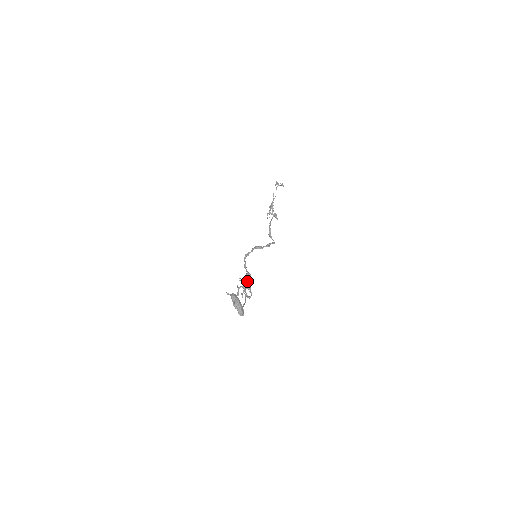
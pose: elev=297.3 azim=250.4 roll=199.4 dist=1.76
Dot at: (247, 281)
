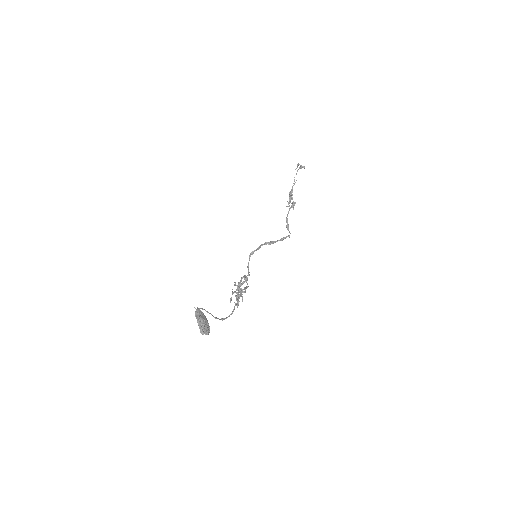
Dot at: (238, 287)
